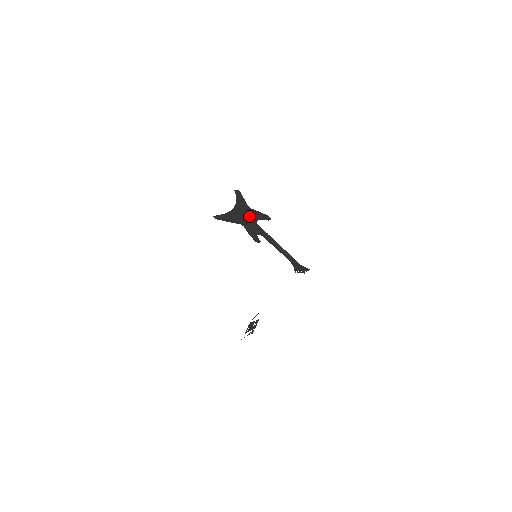
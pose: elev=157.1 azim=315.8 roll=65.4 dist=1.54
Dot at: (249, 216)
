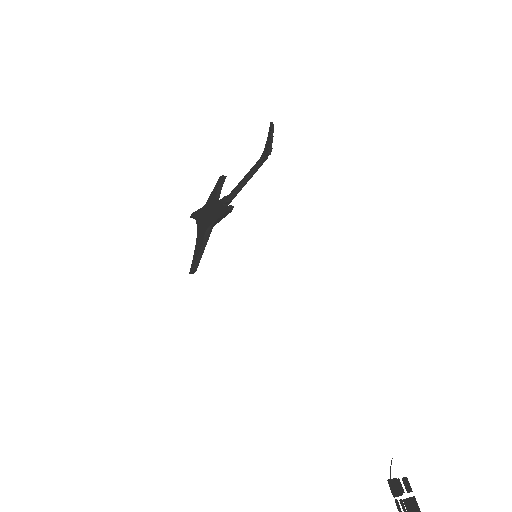
Dot at: (210, 206)
